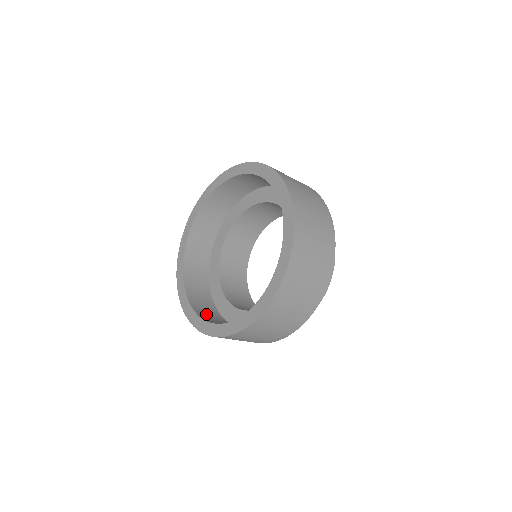
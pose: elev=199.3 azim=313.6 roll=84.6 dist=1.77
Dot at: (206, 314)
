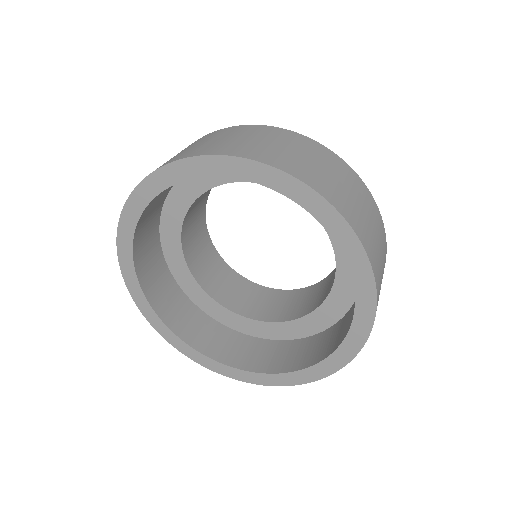
Dot at: (157, 289)
